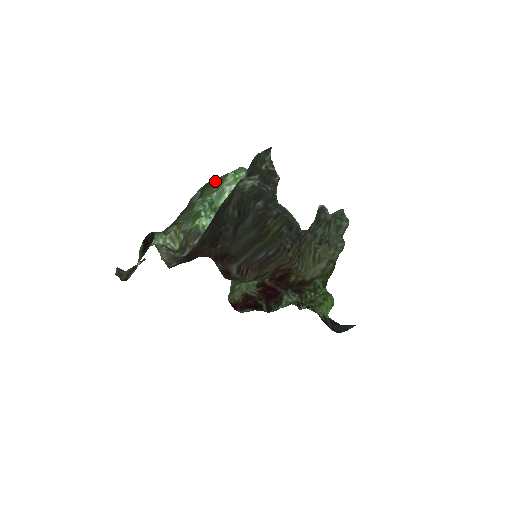
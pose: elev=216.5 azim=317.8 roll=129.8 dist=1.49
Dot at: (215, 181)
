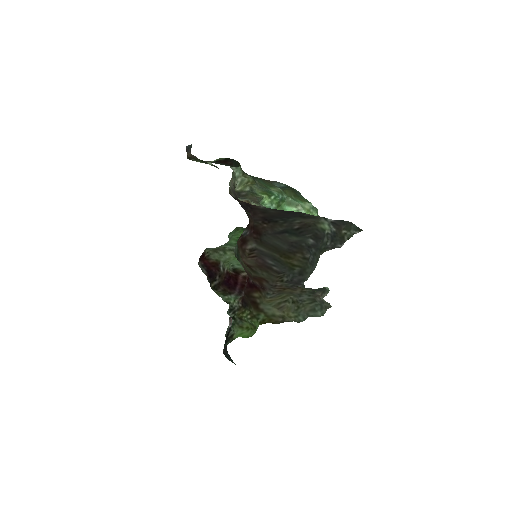
Dot at: (298, 194)
